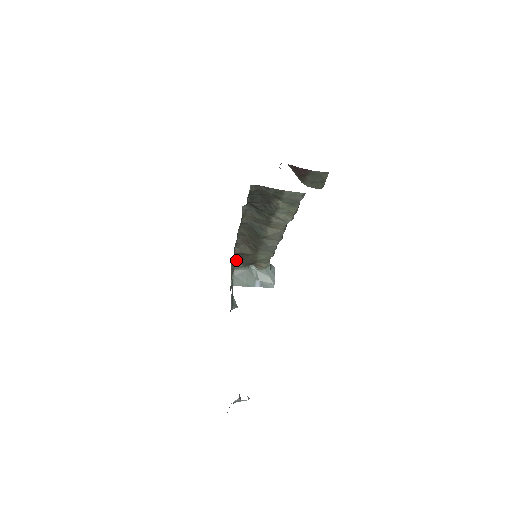
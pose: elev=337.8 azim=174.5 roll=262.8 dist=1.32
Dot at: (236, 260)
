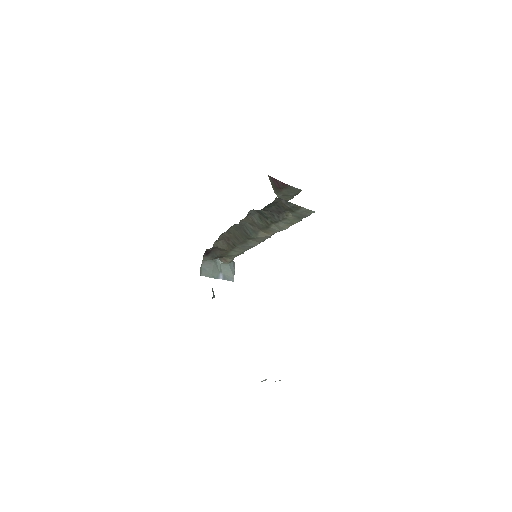
Dot at: (207, 253)
